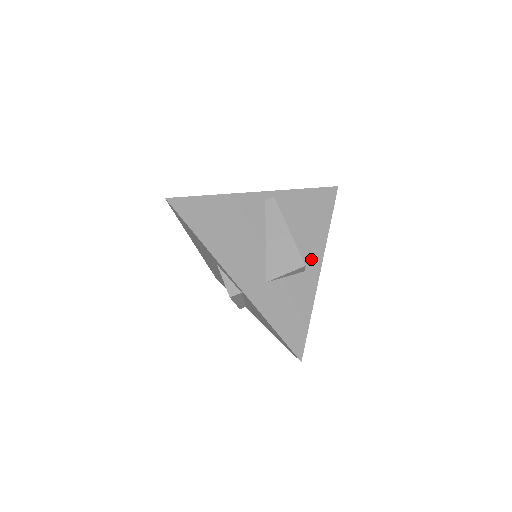
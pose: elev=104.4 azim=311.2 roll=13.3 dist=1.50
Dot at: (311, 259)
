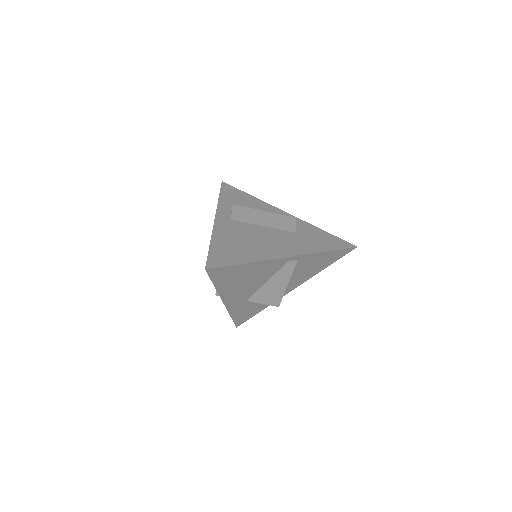
Dot at: (290, 287)
